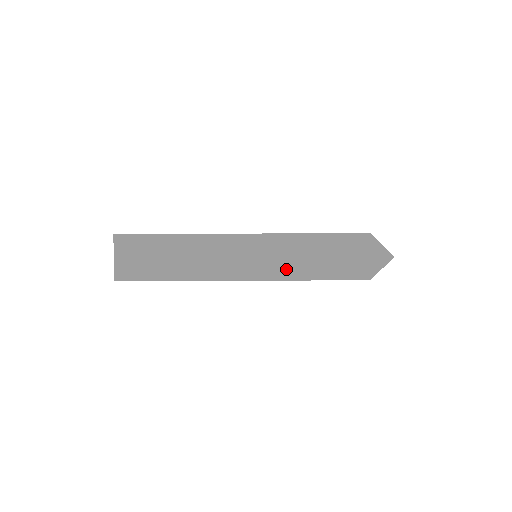
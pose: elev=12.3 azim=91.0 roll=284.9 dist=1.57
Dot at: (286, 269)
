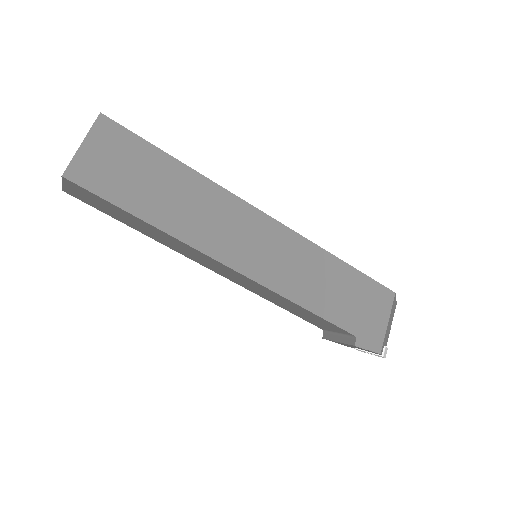
Dot at: occluded
